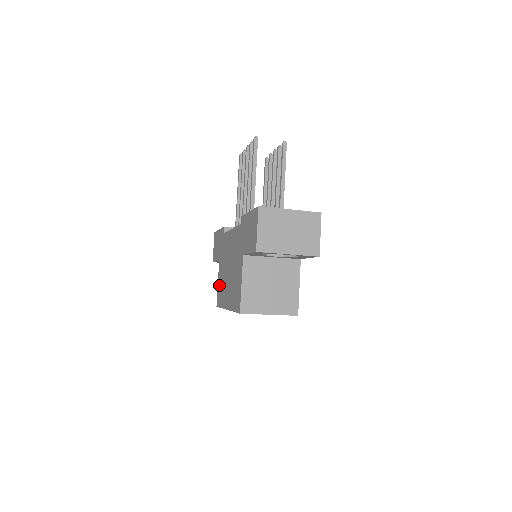
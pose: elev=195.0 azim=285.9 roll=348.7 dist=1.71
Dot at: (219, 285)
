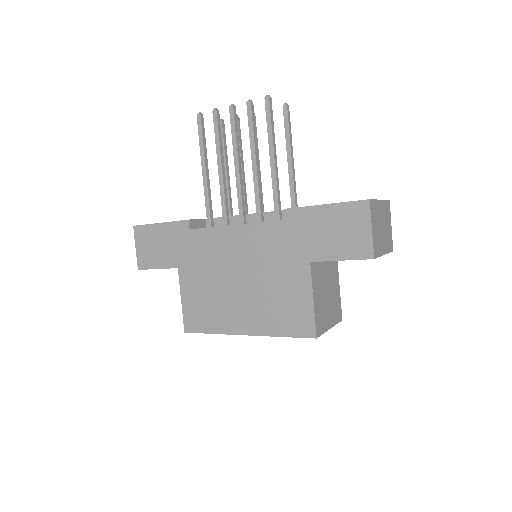
Dot at: (191, 303)
